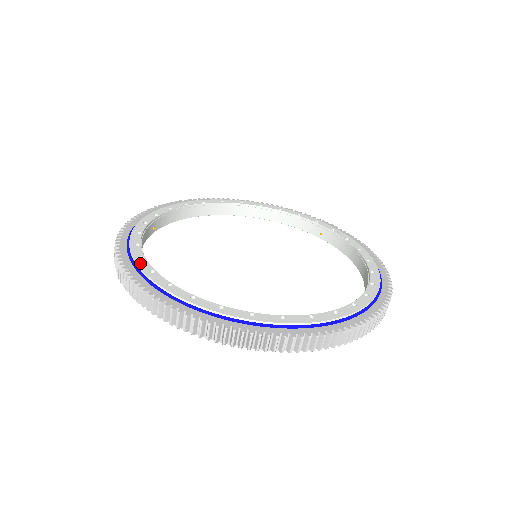
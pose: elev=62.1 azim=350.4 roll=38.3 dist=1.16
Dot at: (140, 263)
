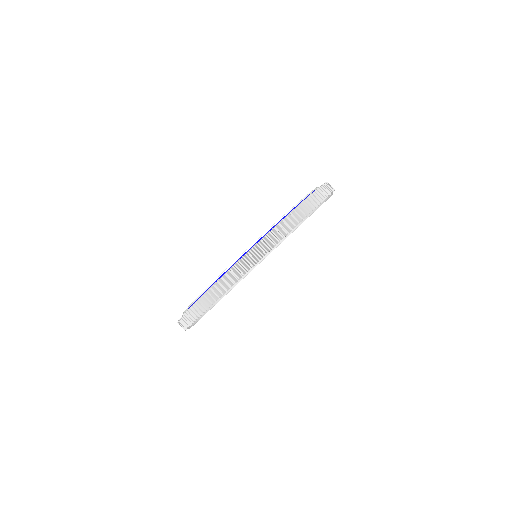
Dot at: (236, 260)
